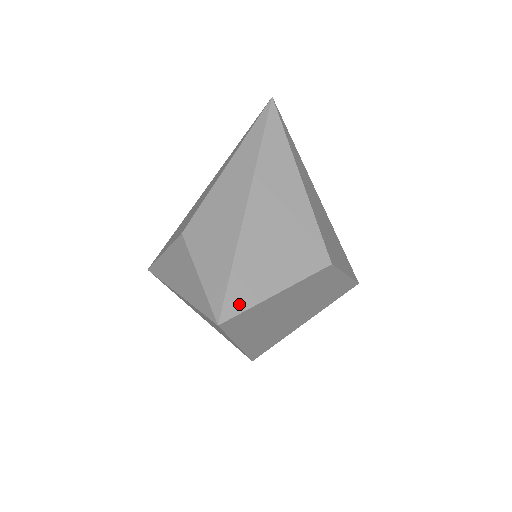
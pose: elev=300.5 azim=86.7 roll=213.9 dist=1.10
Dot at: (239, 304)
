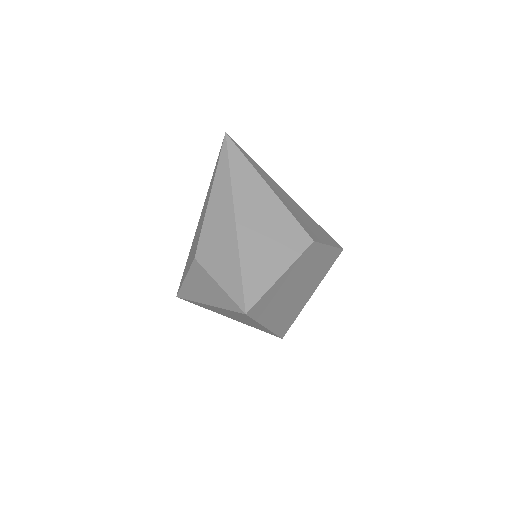
Dot at: (255, 294)
